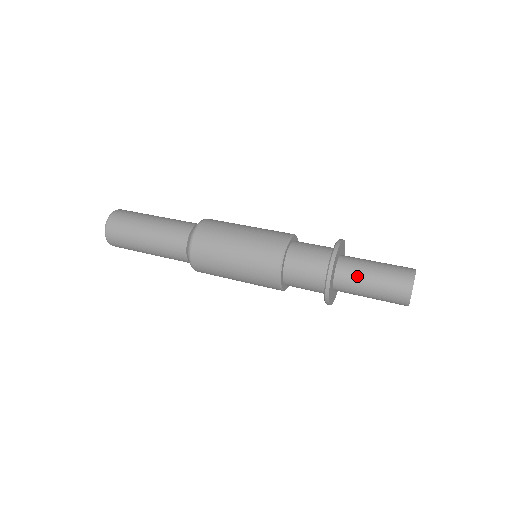
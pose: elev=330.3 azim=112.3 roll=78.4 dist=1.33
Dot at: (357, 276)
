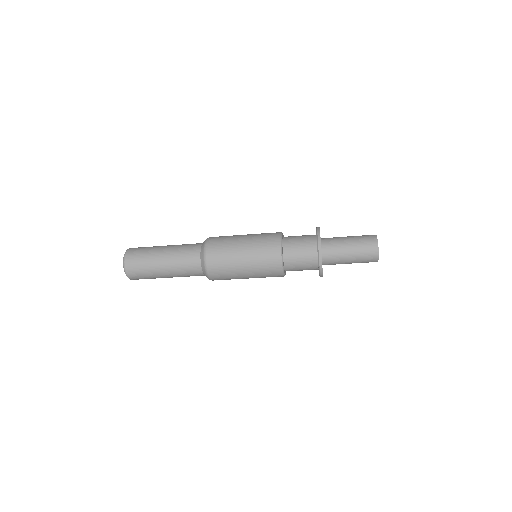
Dot at: (337, 239)
